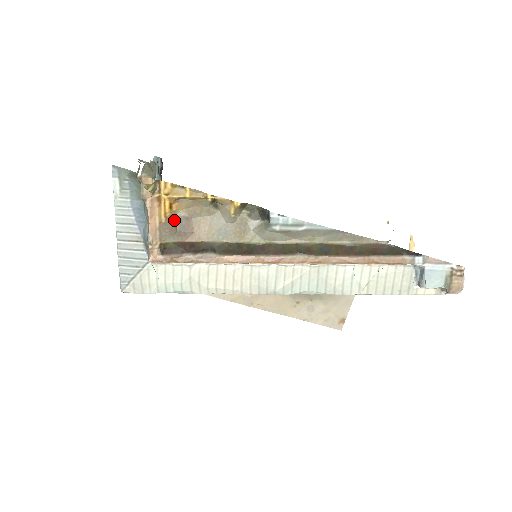
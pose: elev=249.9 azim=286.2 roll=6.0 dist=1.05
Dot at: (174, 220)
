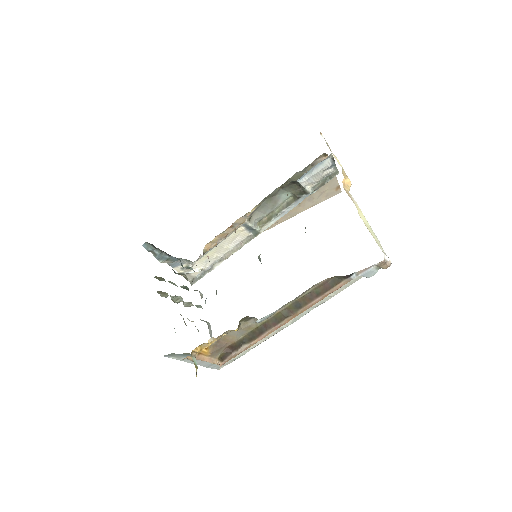
Dot at: (213, 348)
